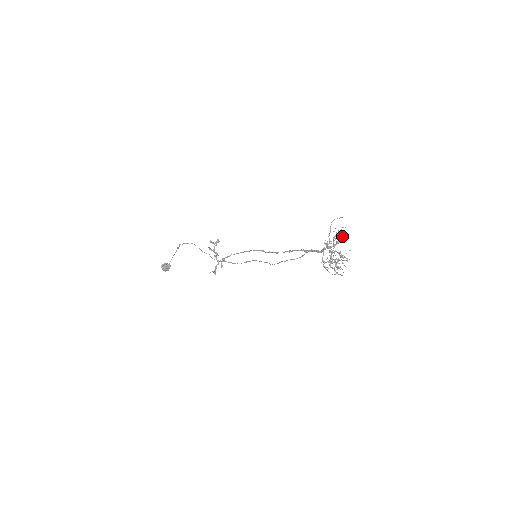
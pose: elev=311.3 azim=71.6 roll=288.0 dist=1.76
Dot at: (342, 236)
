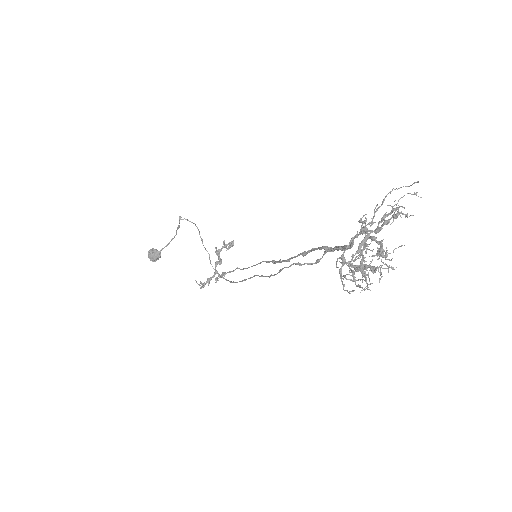
Dot at: occluded
